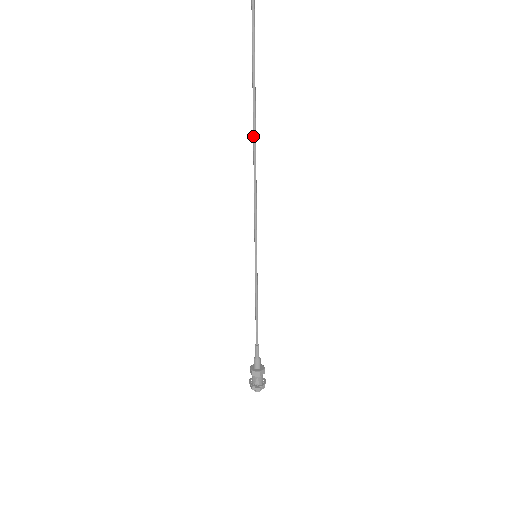
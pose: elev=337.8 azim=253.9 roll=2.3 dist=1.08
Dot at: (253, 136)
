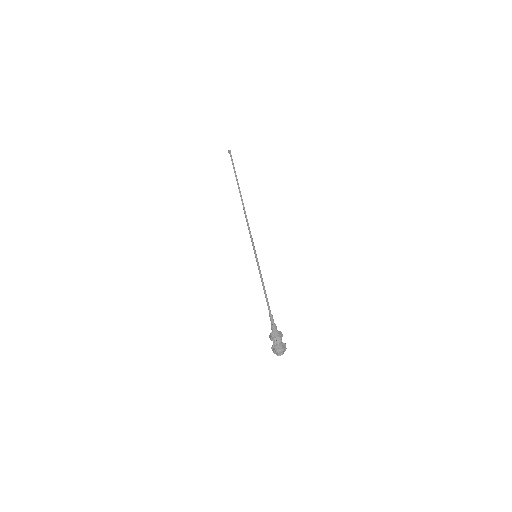
Dot at: occluded
